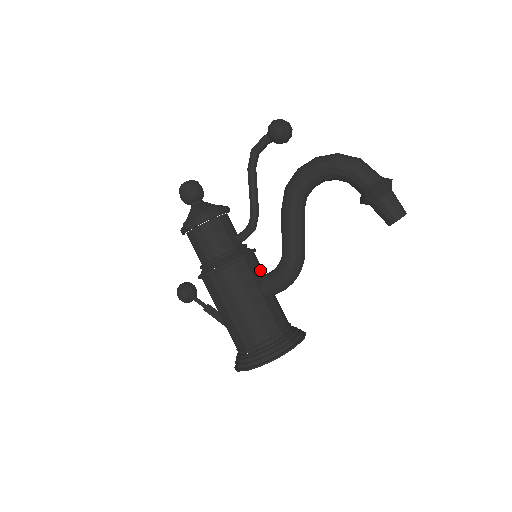
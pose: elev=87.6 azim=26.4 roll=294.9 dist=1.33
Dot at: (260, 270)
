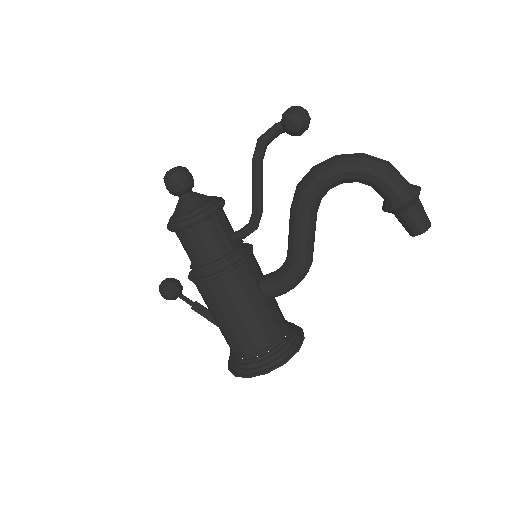
Dot at: (259, 270)
